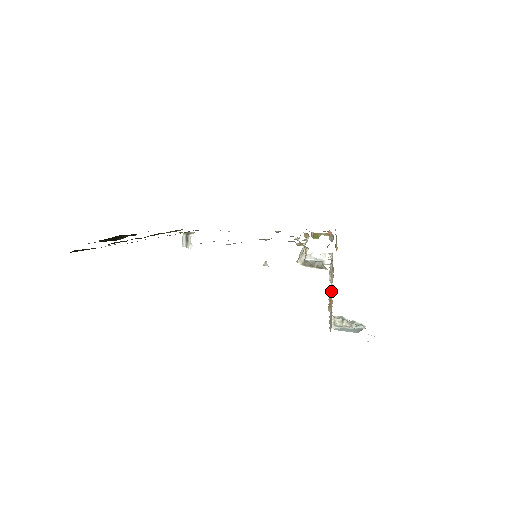
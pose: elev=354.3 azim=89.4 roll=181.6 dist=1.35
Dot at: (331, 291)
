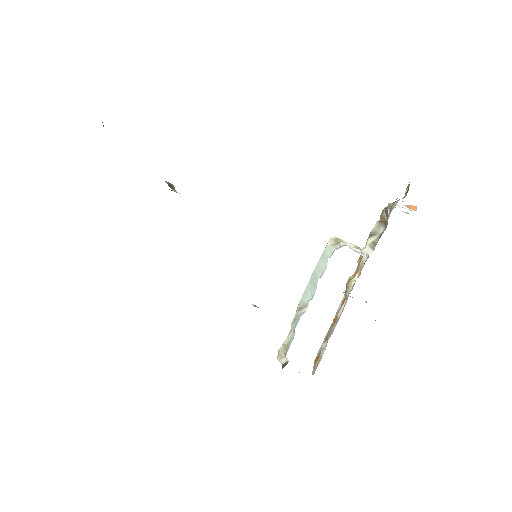
Dot at: (331, 329)
